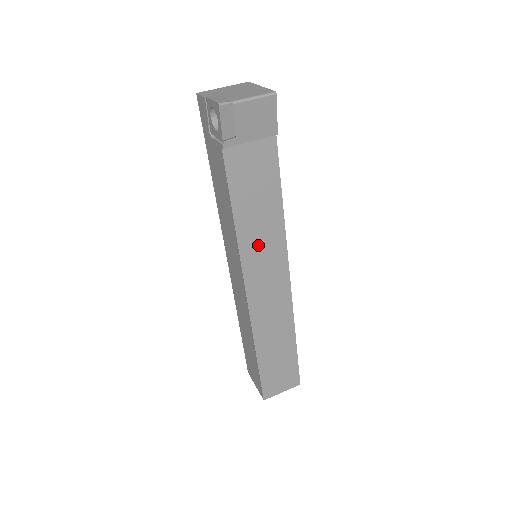
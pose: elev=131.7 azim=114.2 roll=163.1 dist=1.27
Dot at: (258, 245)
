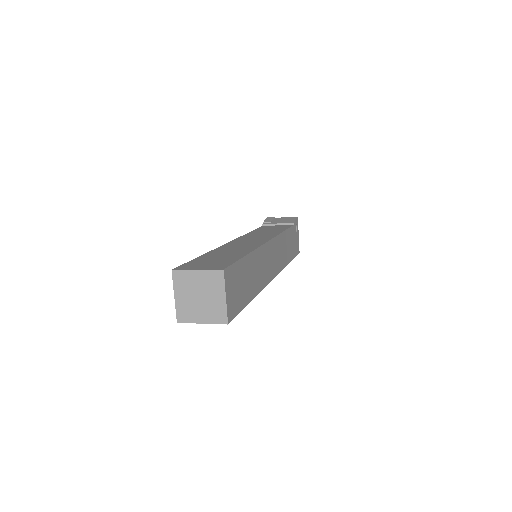
Dot at: (257, 235)
